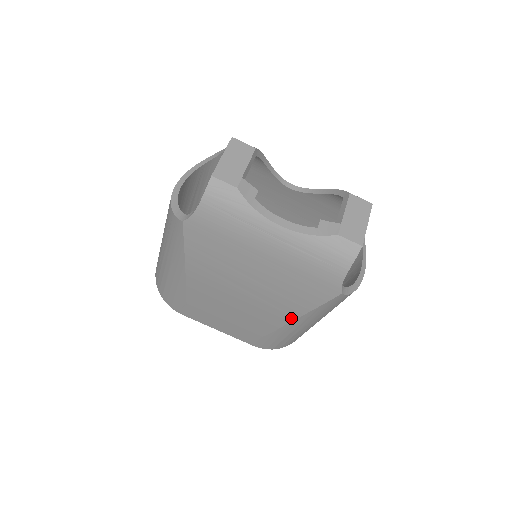
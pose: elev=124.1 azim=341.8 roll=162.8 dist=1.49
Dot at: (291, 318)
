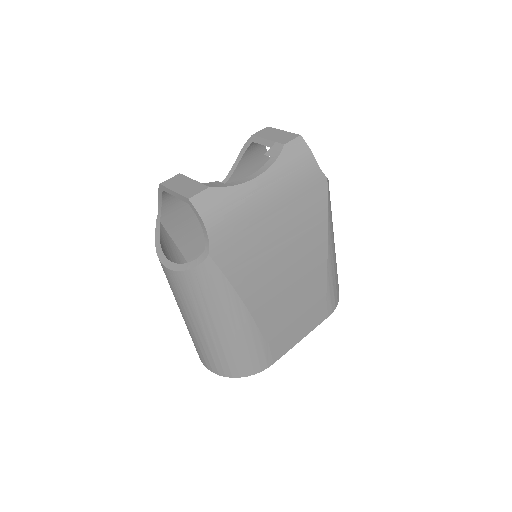
Dot at: (325, 244)
